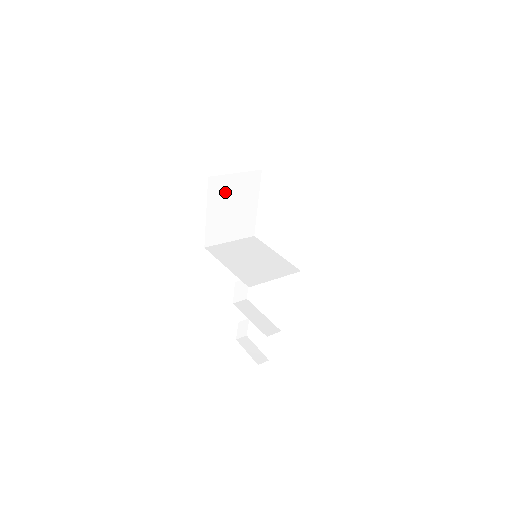
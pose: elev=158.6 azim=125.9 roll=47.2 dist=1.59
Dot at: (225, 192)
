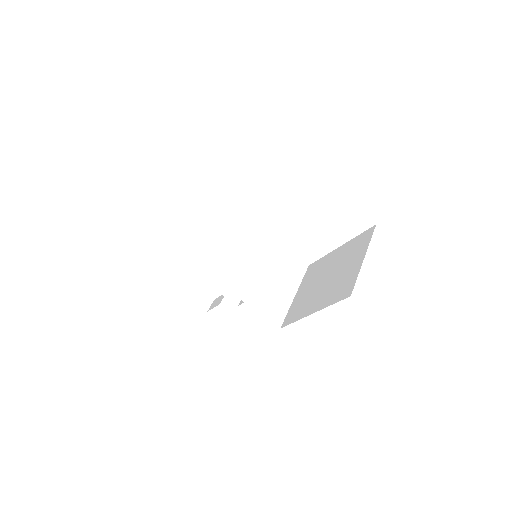
Dot at: occluded
